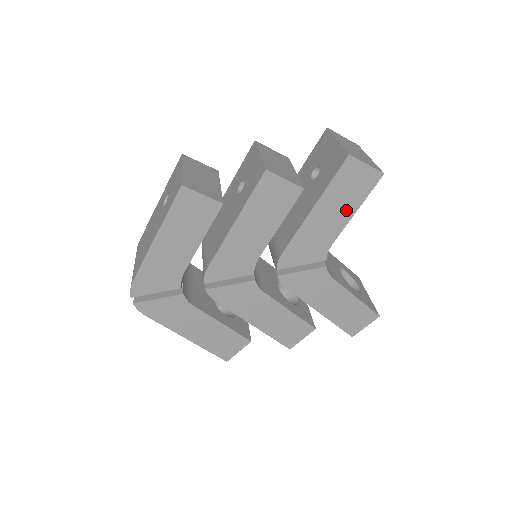
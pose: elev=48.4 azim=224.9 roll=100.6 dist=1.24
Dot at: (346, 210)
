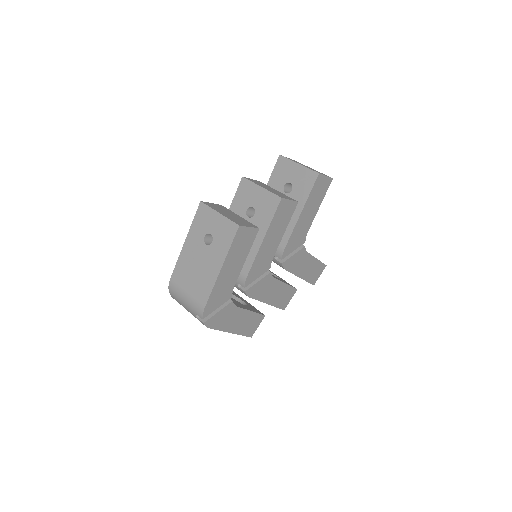
Dot at: (316, 207)
